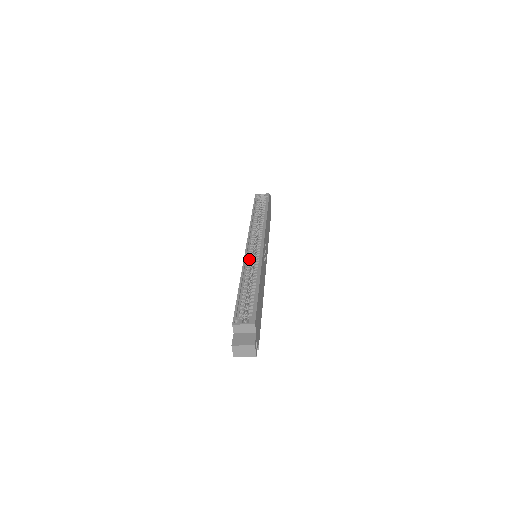
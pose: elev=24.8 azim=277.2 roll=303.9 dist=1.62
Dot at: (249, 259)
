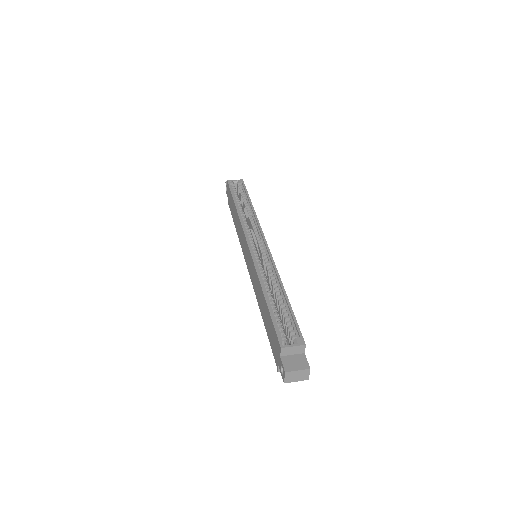
Dot at: (259, 263)
